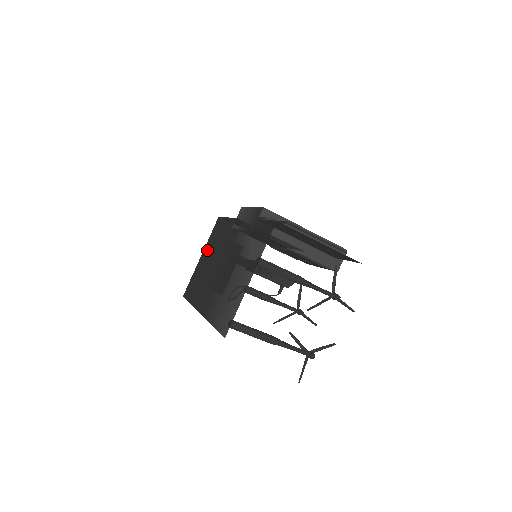
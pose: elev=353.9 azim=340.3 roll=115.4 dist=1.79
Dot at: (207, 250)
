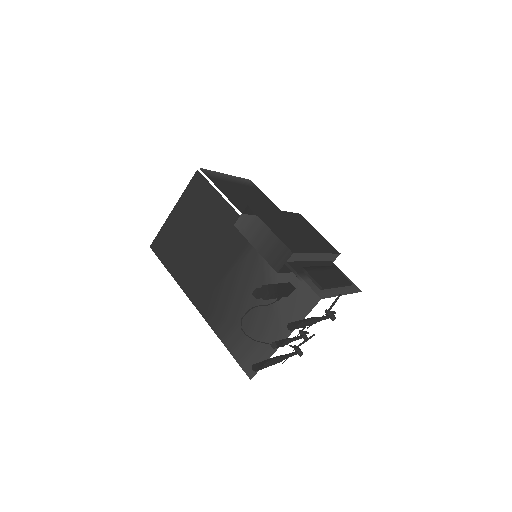
Dot at: (185, 213)
